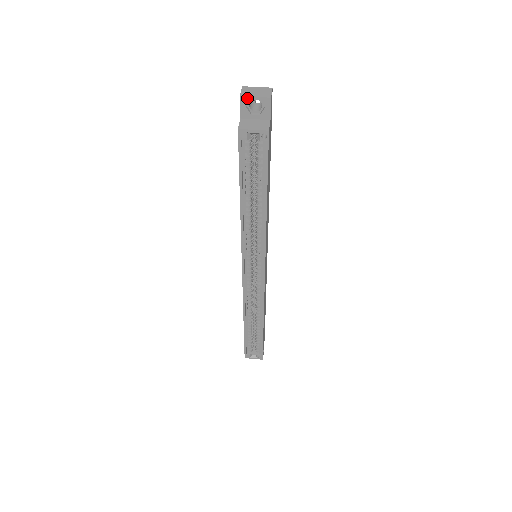
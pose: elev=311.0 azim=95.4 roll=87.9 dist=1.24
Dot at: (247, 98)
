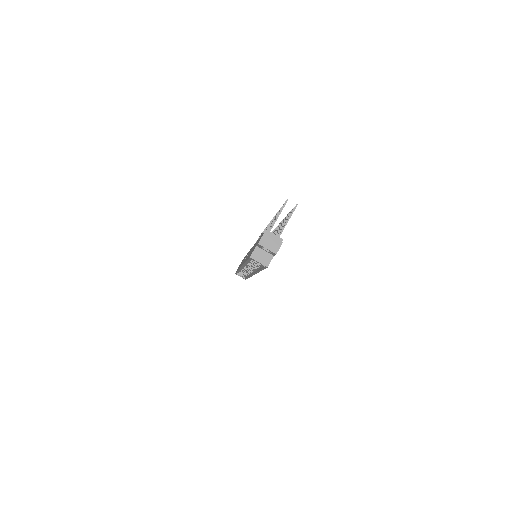
Dot at: (262, 246)
